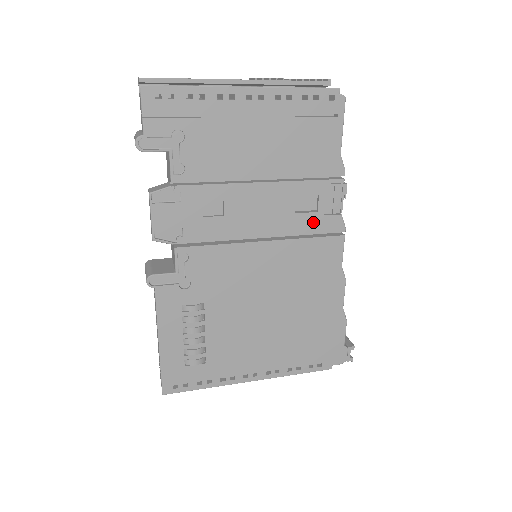
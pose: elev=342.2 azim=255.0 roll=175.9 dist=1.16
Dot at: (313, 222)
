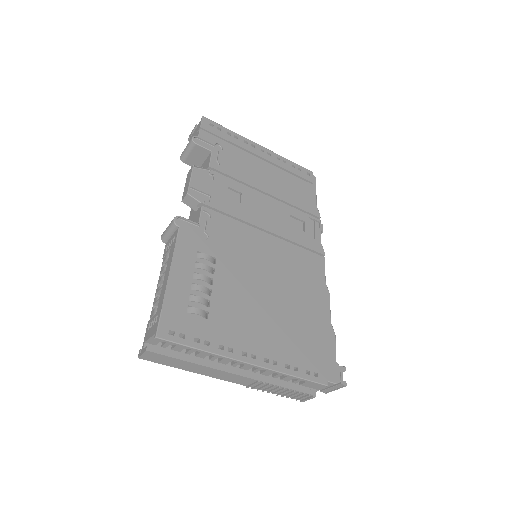
Dot at: (302, 237)
